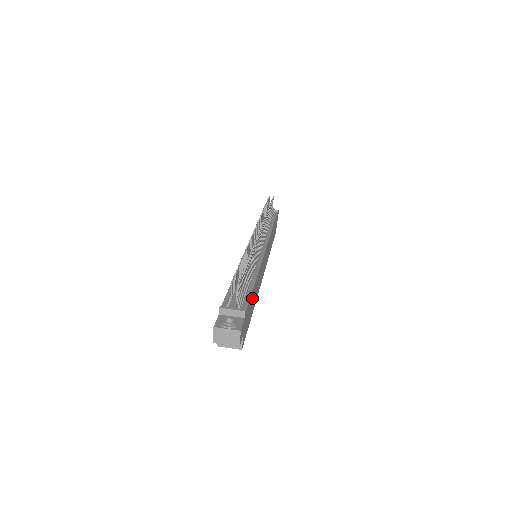
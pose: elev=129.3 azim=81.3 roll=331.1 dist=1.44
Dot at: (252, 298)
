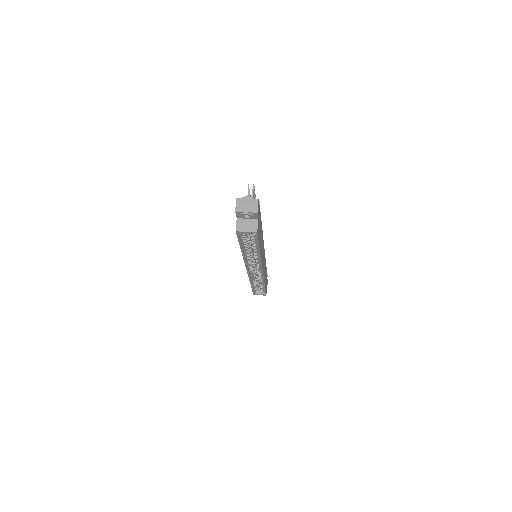
Dot at: (260, 229)
